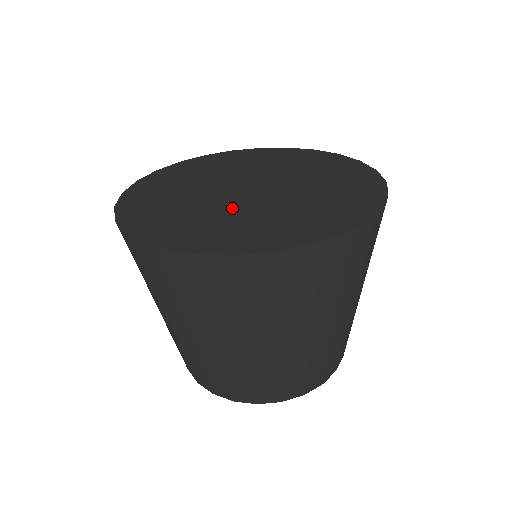
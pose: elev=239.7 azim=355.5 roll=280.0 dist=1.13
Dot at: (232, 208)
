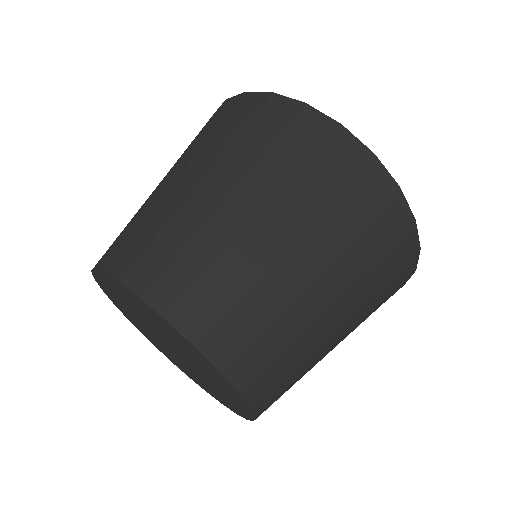
Dot at: occluded
